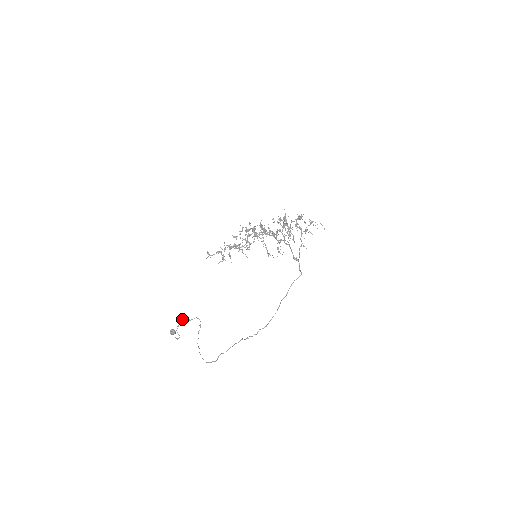
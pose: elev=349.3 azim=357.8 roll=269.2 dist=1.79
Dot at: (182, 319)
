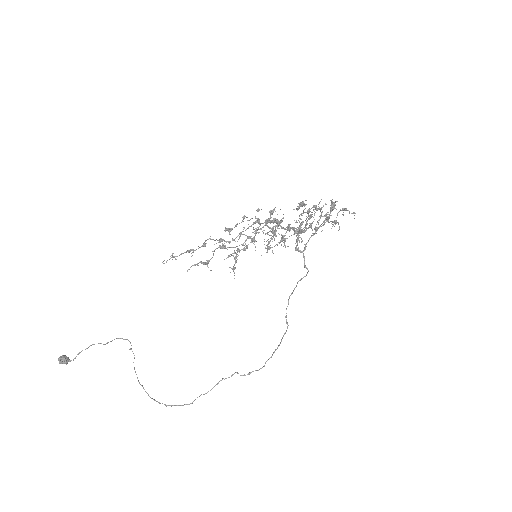
Dot at: occluded
